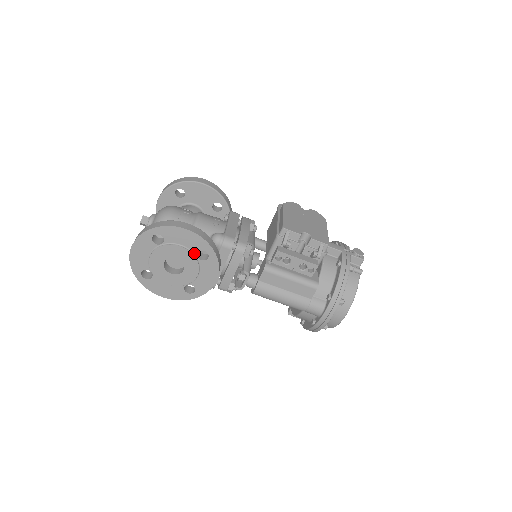
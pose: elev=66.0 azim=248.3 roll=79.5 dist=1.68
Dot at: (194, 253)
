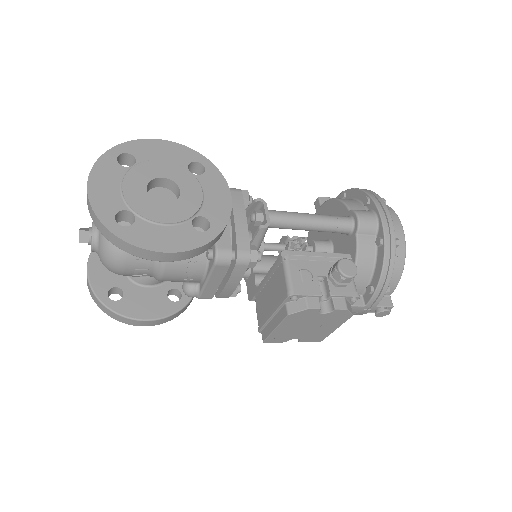
Dot at: occluded
